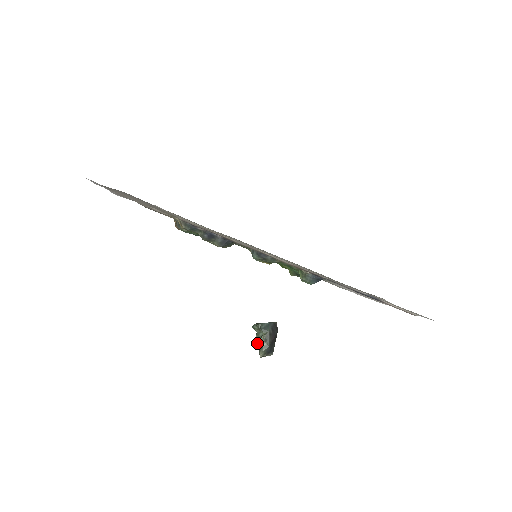
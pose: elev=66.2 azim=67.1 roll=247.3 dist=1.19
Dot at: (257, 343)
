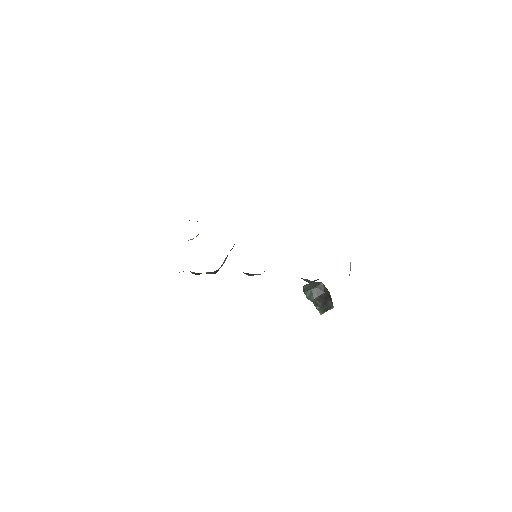
Dot at: occluded
